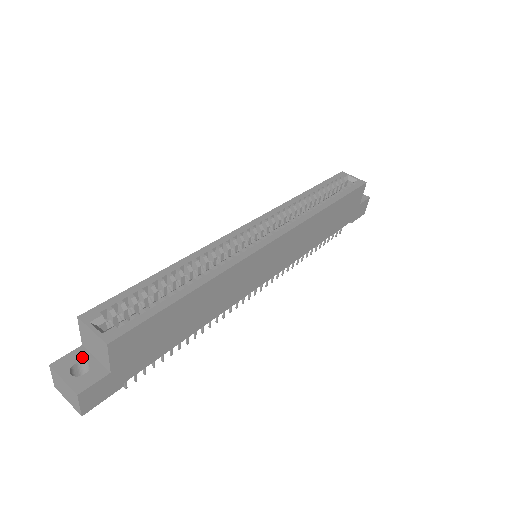
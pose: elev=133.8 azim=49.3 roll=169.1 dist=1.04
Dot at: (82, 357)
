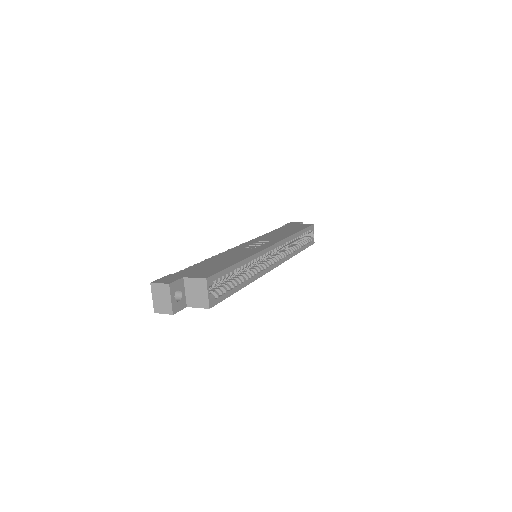
Dot at: (181, 287)
